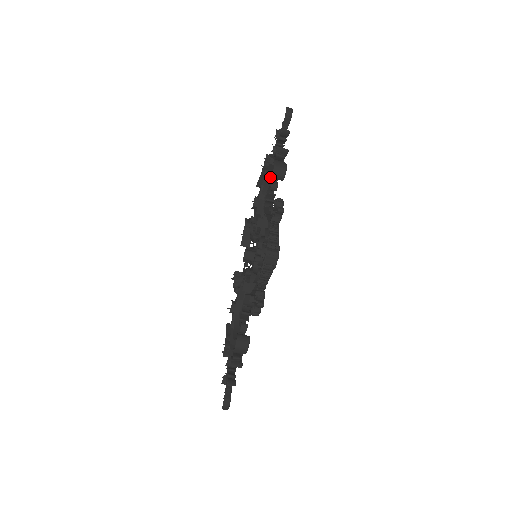
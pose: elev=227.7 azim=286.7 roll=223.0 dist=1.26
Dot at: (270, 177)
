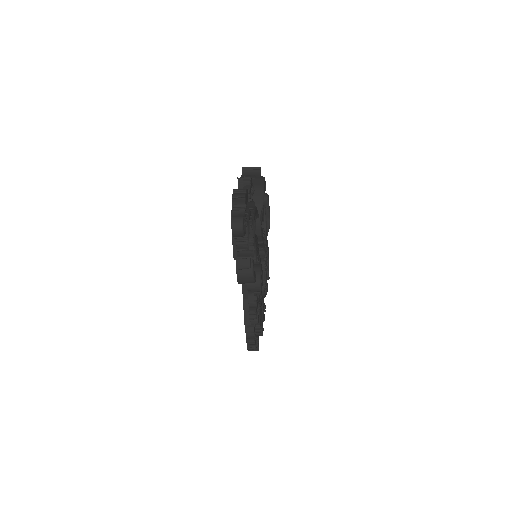
Dot at: occluded
